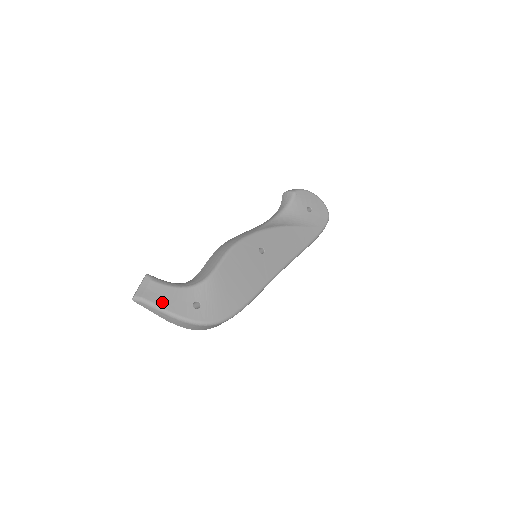
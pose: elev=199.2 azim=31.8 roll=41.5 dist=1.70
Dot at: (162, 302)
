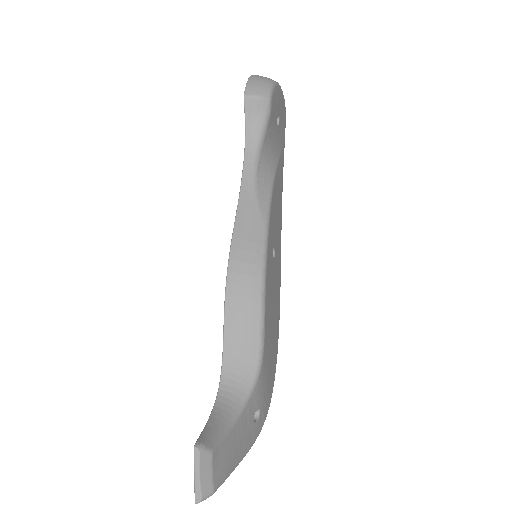
Dot at: (232, 463)
